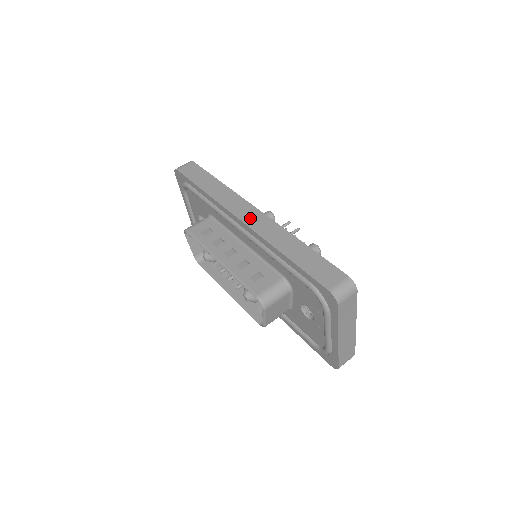
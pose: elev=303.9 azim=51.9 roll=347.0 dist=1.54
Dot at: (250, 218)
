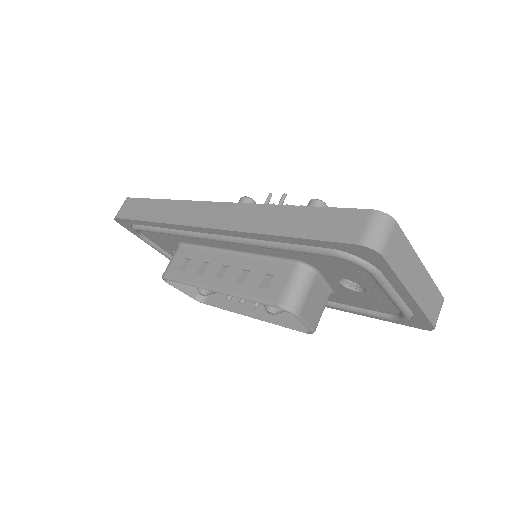
Dot at: (215, 218)
